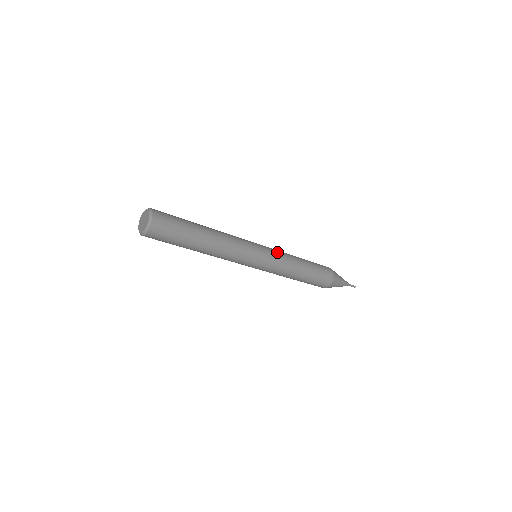
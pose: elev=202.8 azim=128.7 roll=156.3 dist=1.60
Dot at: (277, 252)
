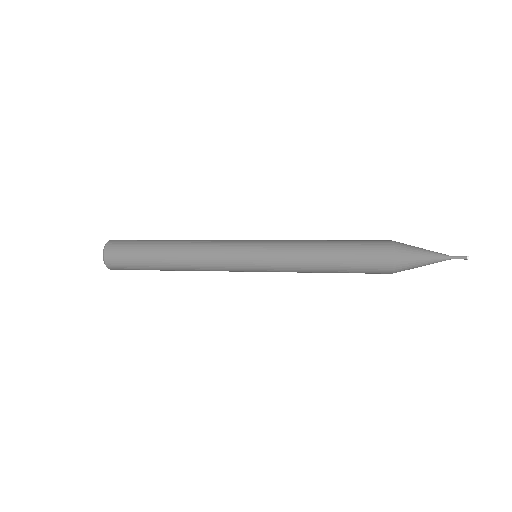
Dot at: (278, 263)
